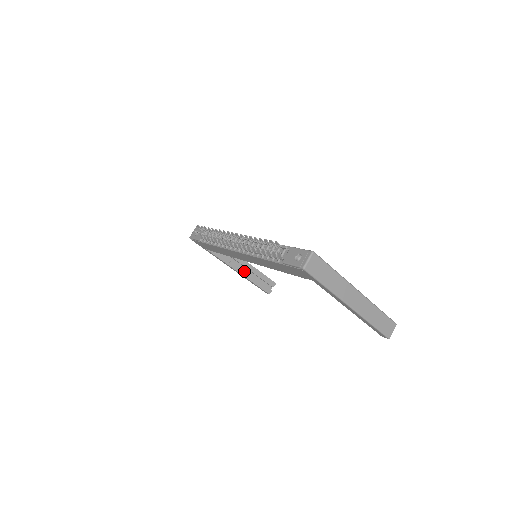
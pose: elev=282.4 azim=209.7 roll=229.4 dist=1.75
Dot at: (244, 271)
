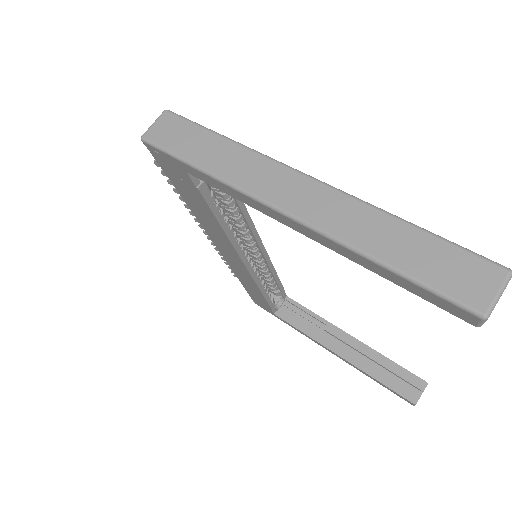
Dot at: (348, 353)
